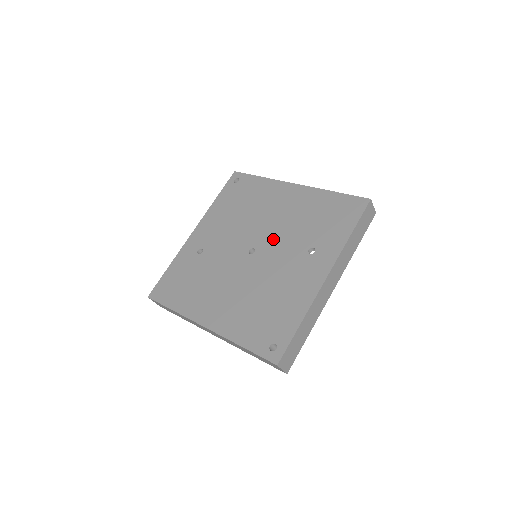
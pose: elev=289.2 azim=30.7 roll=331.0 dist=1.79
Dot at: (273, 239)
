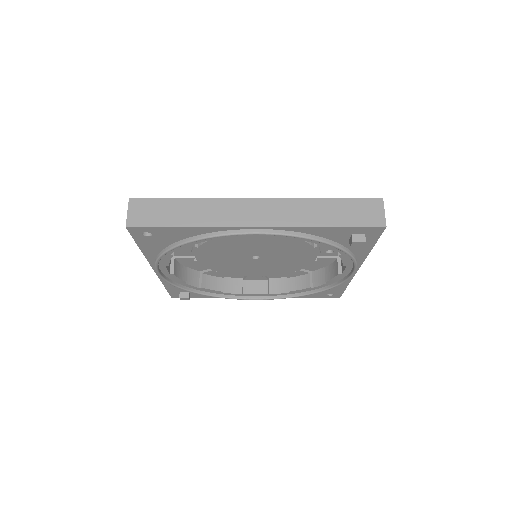
Dot at: occluded
